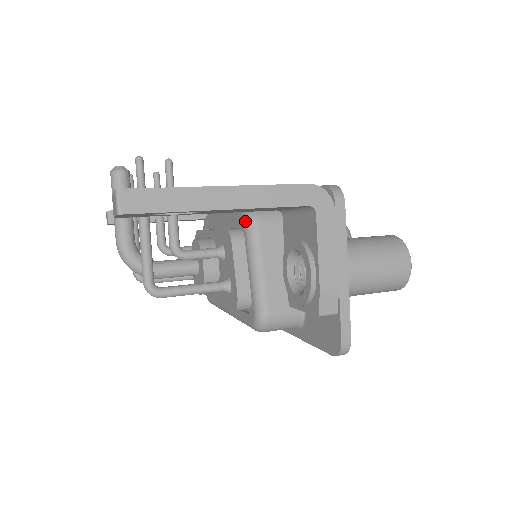
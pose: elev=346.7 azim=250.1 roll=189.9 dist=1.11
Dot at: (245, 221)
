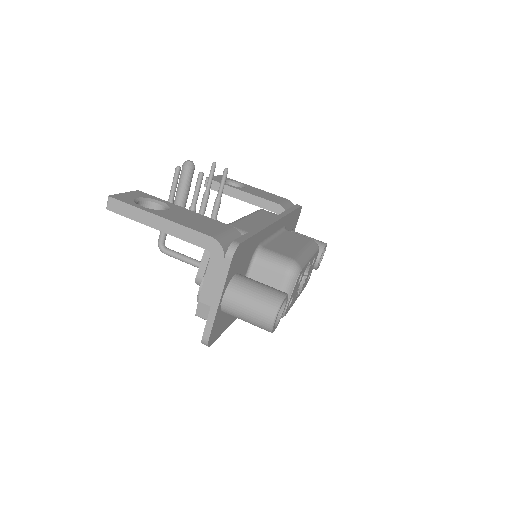
Dot at: occluded
